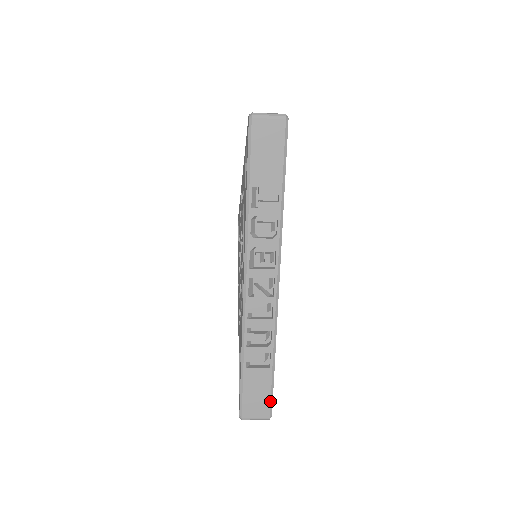
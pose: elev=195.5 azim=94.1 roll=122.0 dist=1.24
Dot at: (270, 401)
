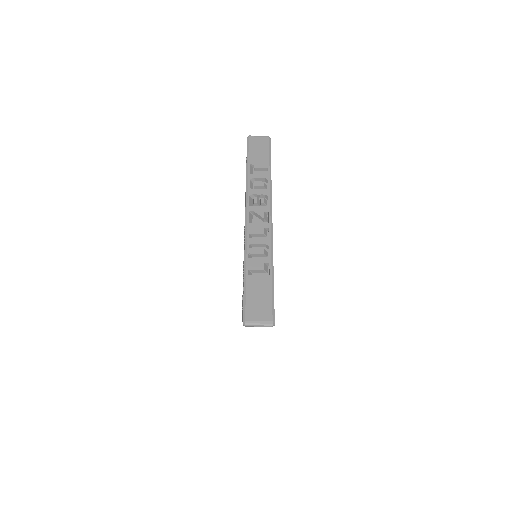
Dot at: (272, 305)
